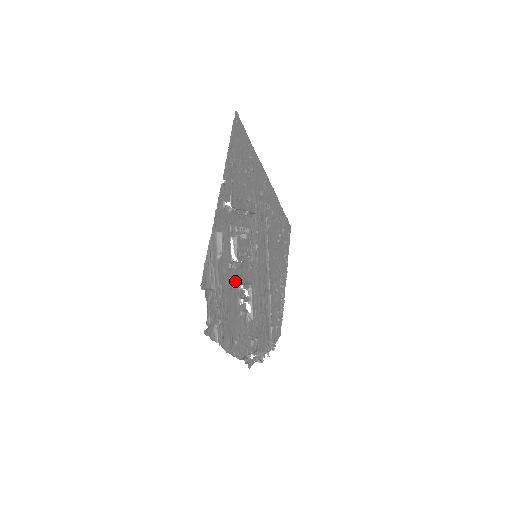
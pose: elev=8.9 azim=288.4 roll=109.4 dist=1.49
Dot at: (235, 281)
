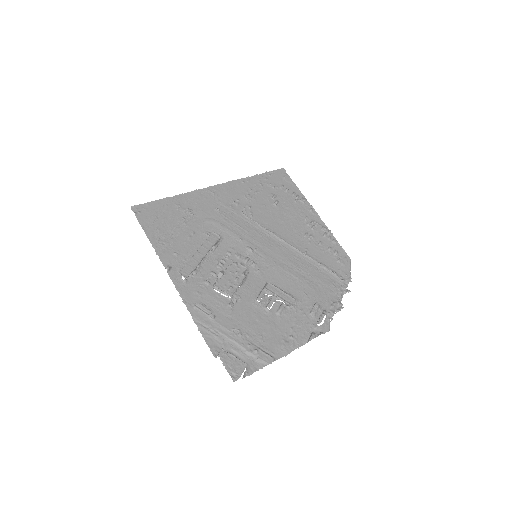
Dot at: (248, 304)
